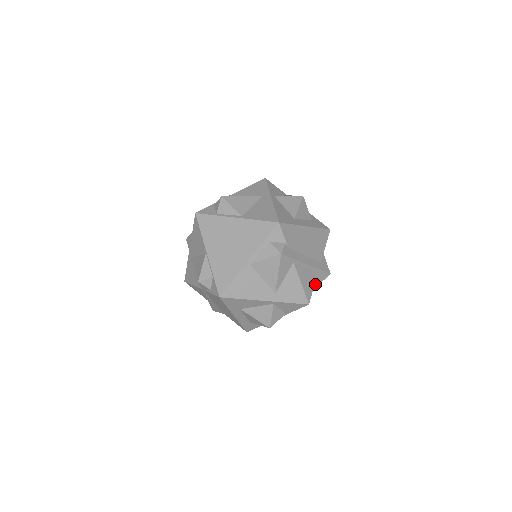
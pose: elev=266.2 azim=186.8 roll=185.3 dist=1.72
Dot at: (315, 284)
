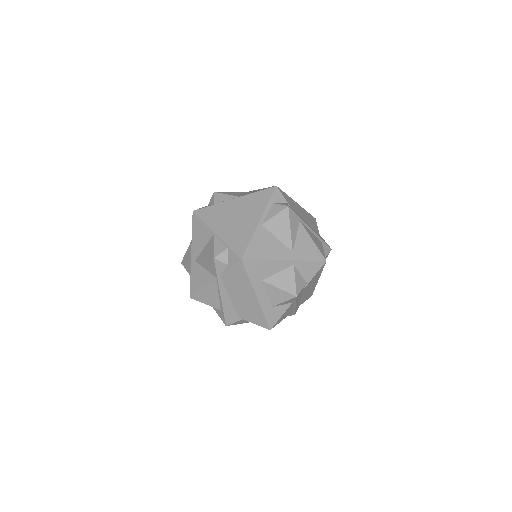
Dot at: occluded
